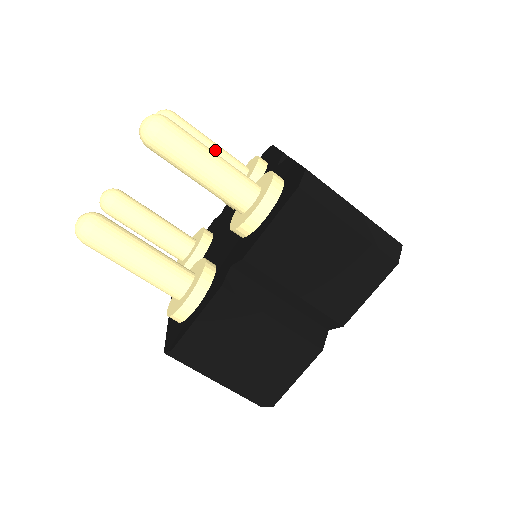
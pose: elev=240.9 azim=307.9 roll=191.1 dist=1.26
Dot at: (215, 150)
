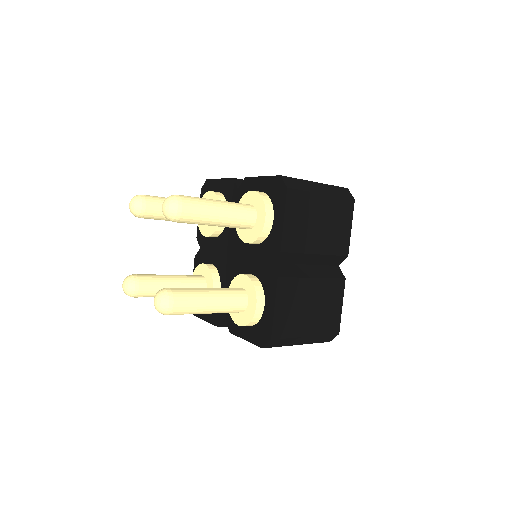
Dot at: (223, 224)
